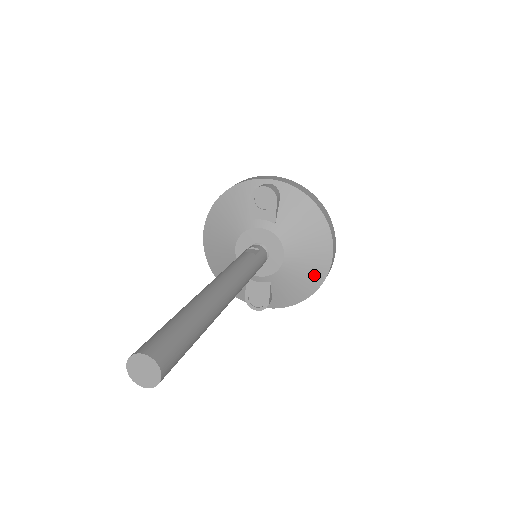
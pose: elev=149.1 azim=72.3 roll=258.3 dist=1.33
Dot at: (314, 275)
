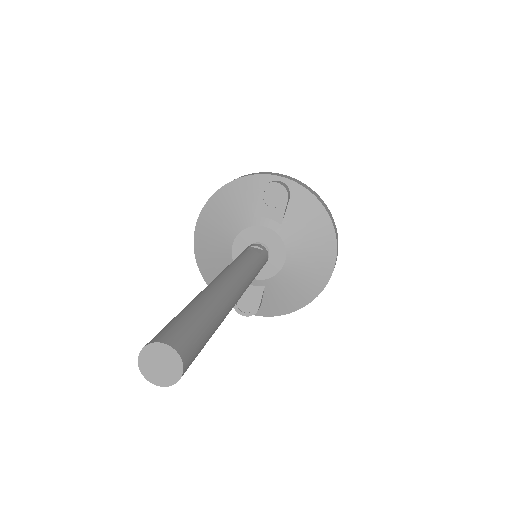
Dot at: (311, 285)
